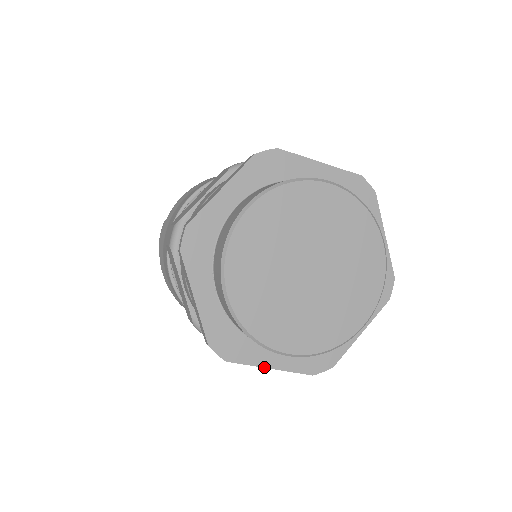
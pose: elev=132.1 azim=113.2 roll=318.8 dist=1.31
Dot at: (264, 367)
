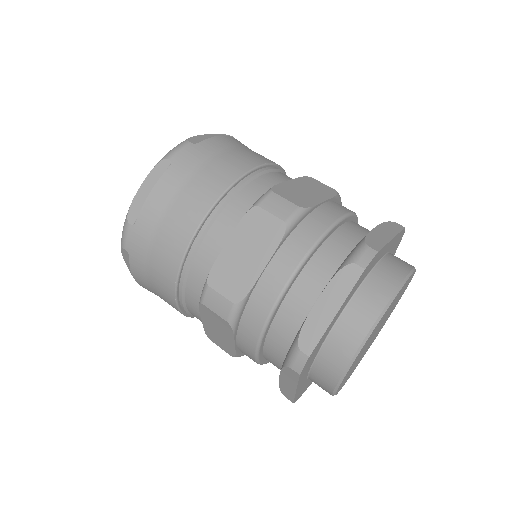
Dot at: occluded
